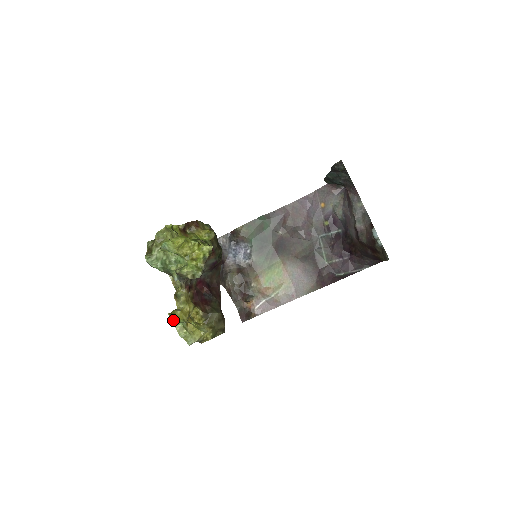
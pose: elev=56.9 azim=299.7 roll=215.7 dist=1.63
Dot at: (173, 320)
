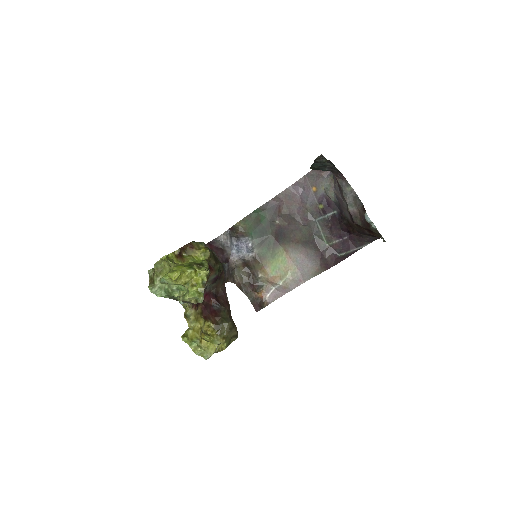
Dot at: (187, 341)
